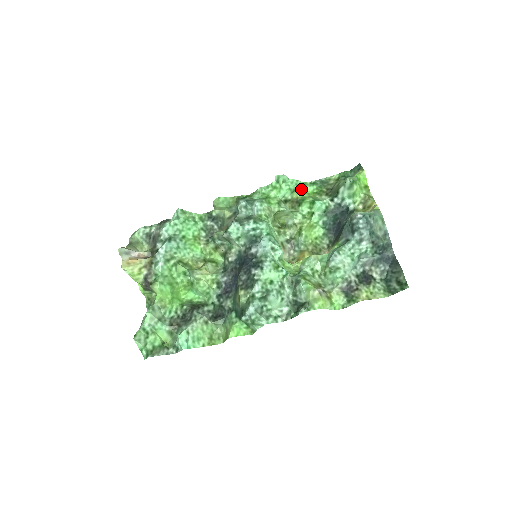
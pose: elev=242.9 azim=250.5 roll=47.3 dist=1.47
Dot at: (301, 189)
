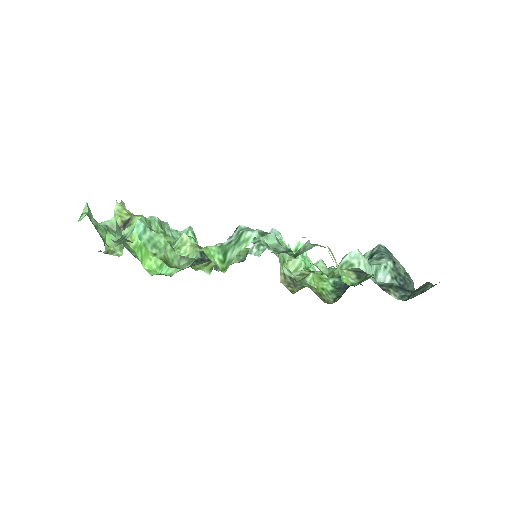
Dot at: occluded
